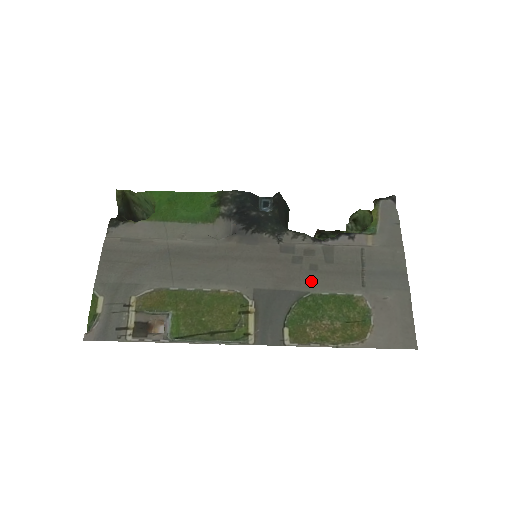
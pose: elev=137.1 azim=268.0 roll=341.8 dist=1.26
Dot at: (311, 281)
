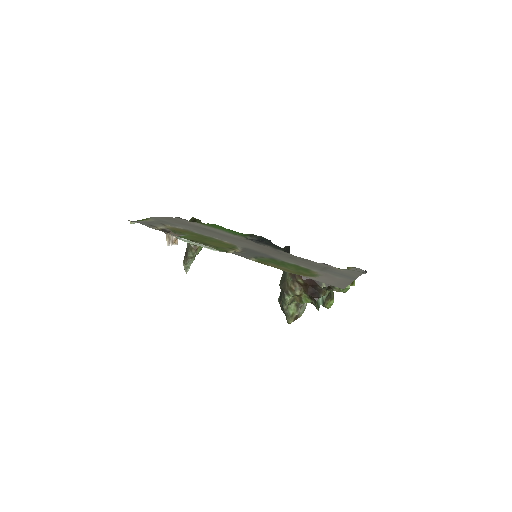
Dot at: (286, 259)
